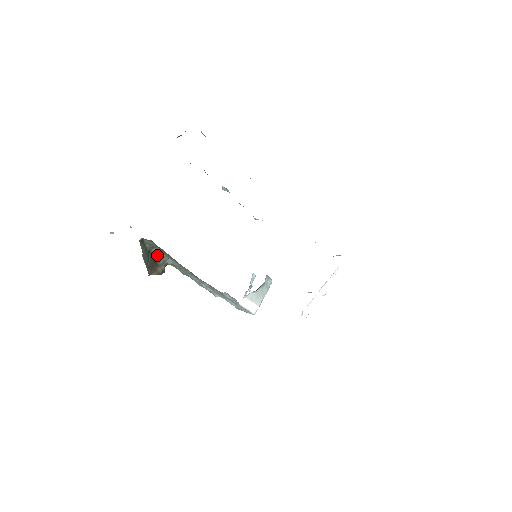
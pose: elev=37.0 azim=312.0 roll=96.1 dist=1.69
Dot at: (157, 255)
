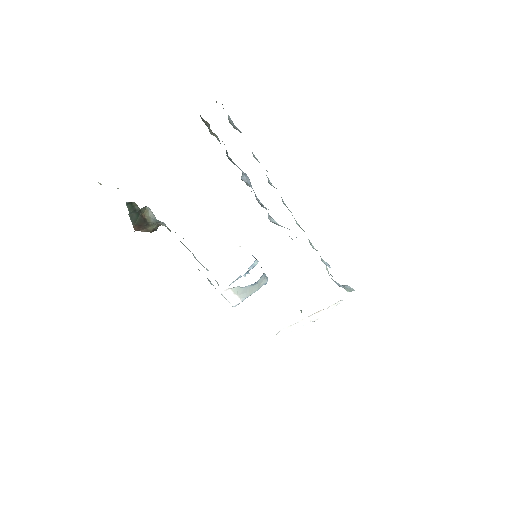
Dot at: (150, 215)
